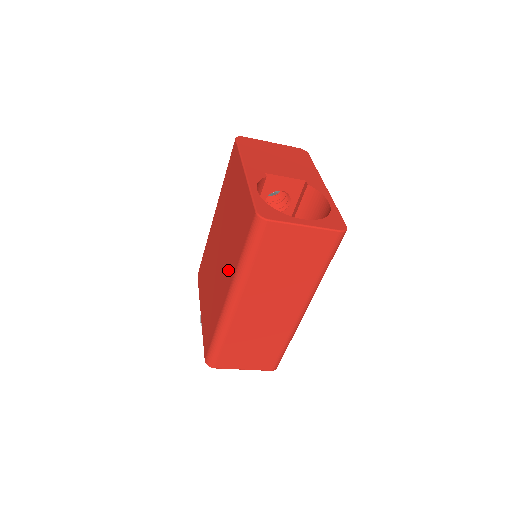
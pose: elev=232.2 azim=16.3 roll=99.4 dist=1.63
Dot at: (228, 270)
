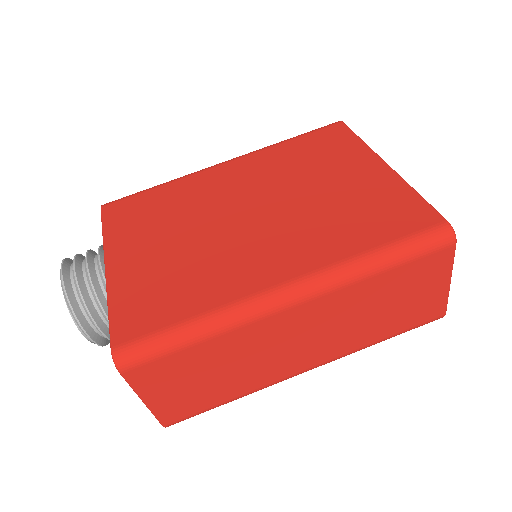
Dot at: (299, 249)
